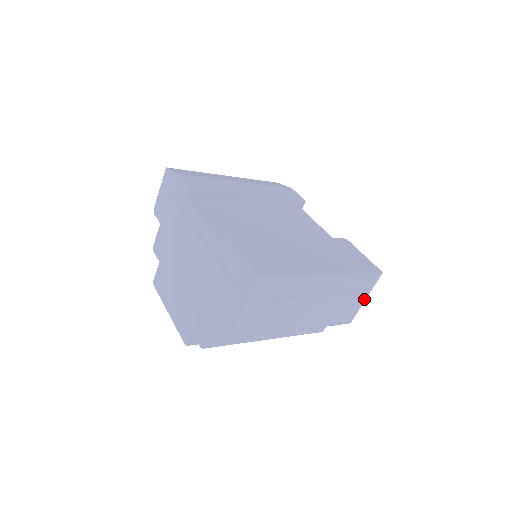
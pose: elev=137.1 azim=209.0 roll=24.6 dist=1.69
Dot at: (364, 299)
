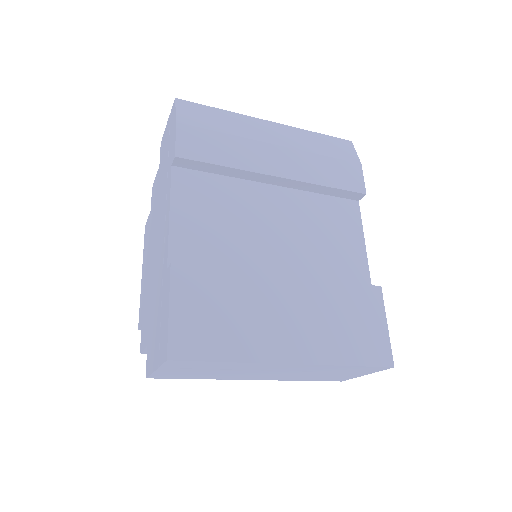
Dot at: (362, 375)
